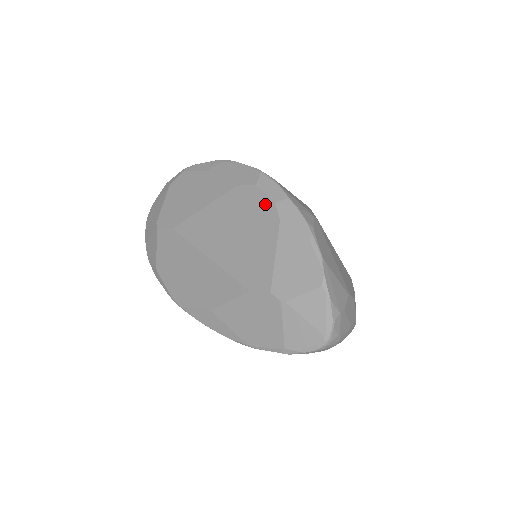
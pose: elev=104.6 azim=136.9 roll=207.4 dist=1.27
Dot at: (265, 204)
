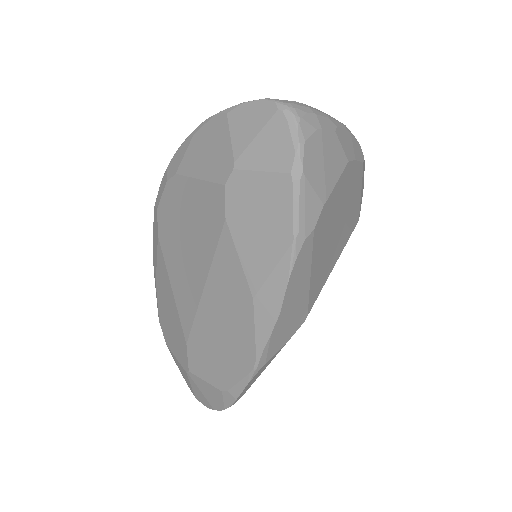
Dot at: (167, 196)
